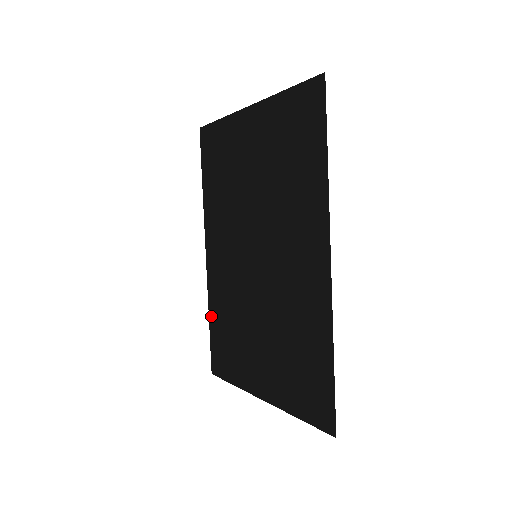
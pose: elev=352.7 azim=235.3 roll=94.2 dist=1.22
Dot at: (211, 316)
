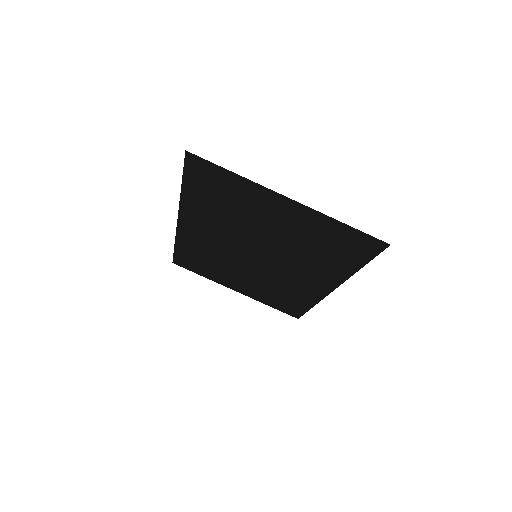
Dot at: (179, 247)
